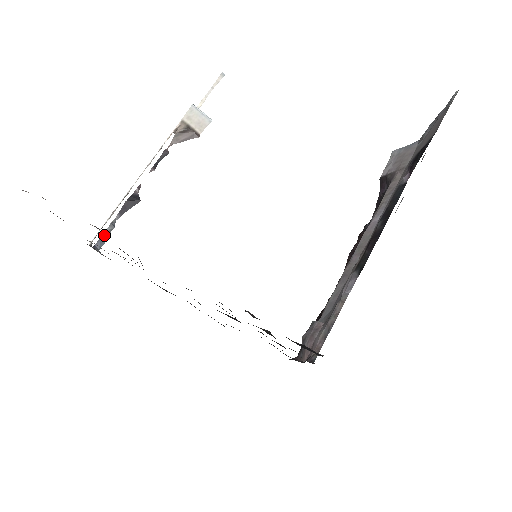
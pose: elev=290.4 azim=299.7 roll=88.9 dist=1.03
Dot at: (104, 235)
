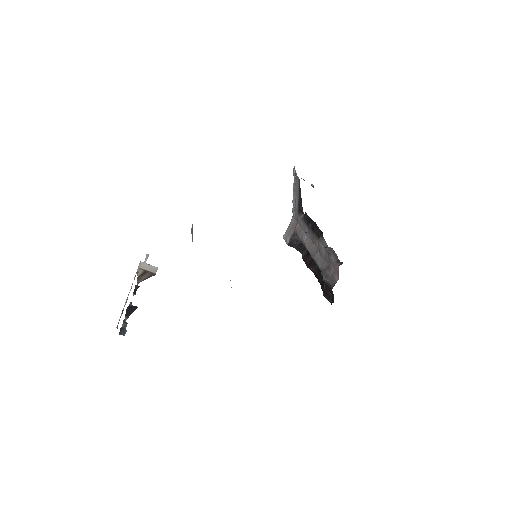
Dot at: (122, 328)
